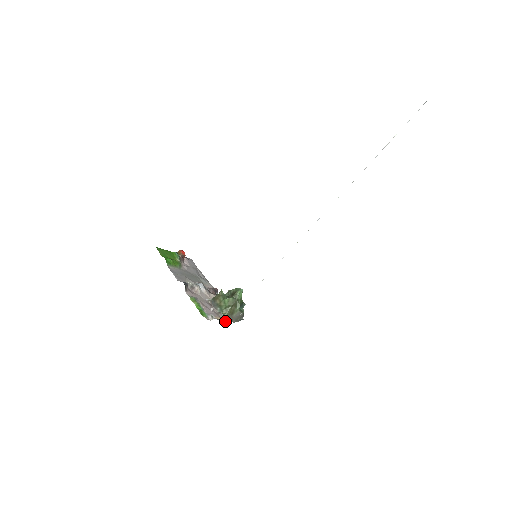
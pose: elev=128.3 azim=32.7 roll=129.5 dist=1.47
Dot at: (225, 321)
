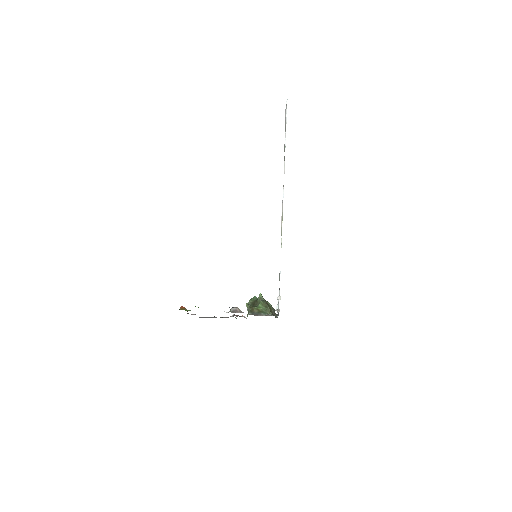
Dot at: occluded
